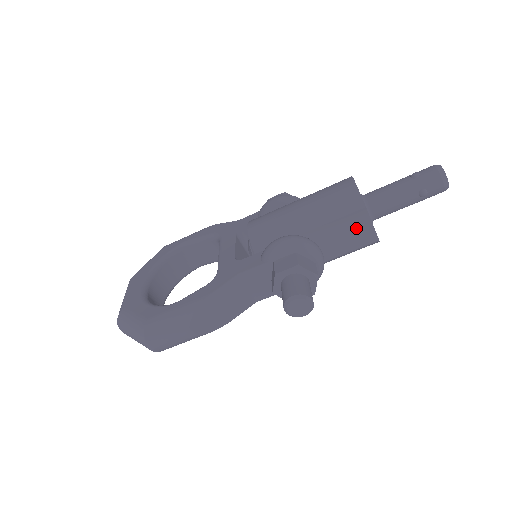
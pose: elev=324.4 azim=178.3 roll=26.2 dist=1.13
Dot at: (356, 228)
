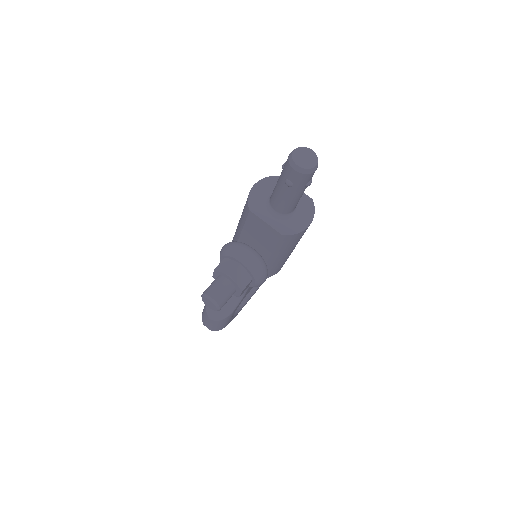
Dot at: (260, 228)
